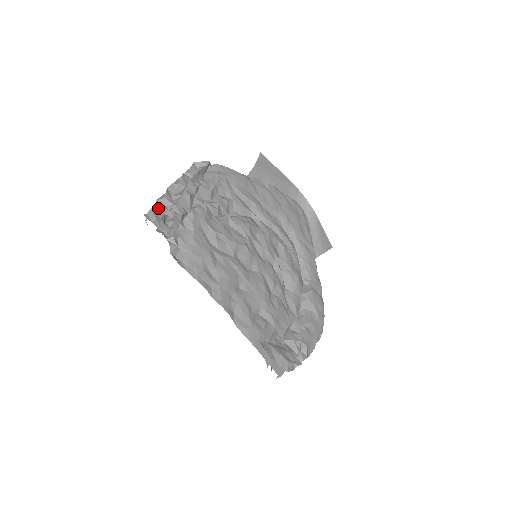
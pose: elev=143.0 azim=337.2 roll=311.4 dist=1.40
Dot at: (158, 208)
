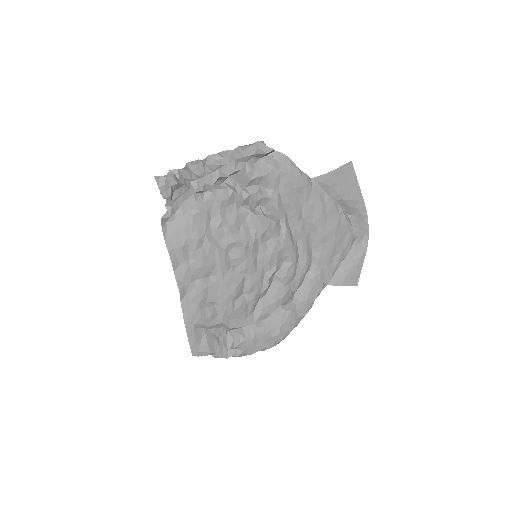
Dot at: (182, 172)
